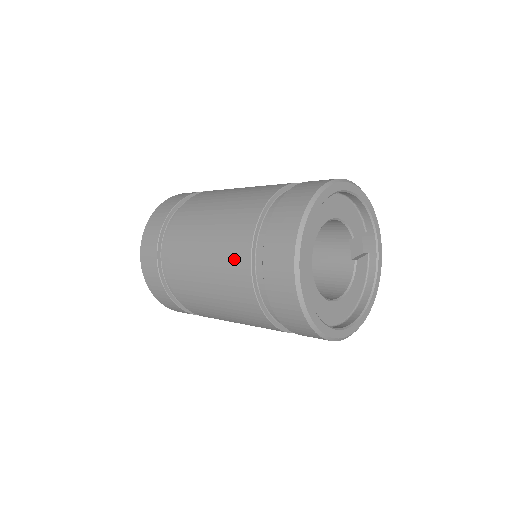
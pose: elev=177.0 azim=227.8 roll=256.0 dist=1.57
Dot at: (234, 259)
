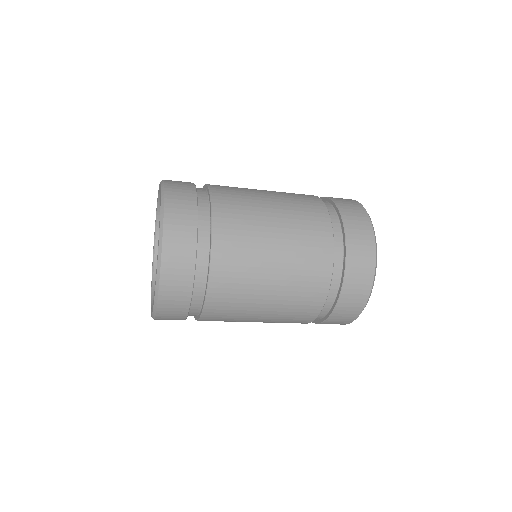
Dot at: (315, 245)
